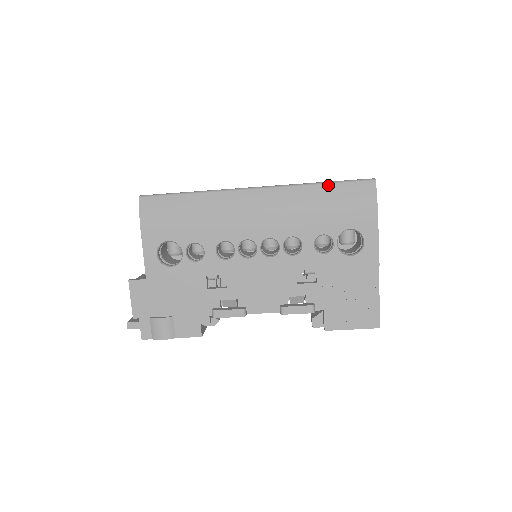
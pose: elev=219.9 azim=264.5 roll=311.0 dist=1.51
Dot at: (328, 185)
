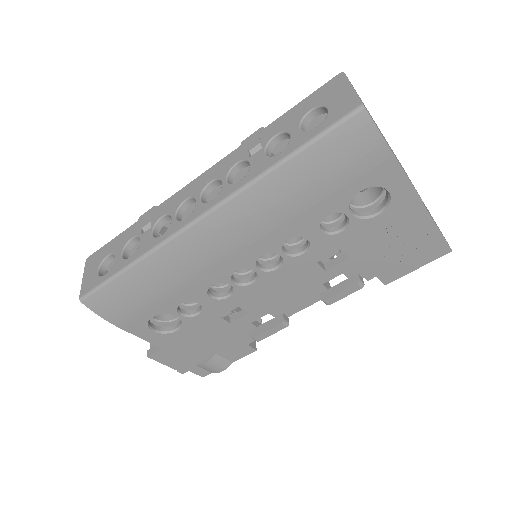
Dot at: (296, 158)
